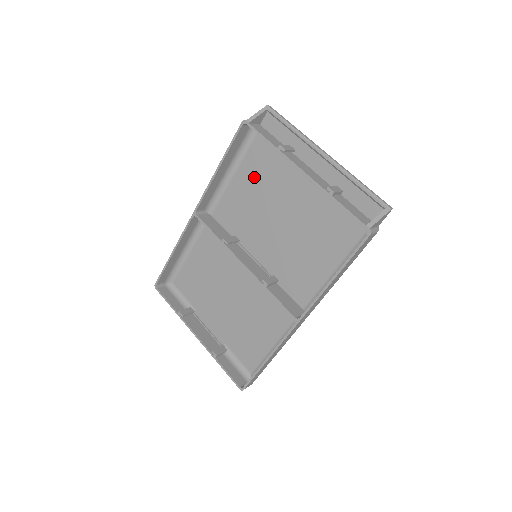
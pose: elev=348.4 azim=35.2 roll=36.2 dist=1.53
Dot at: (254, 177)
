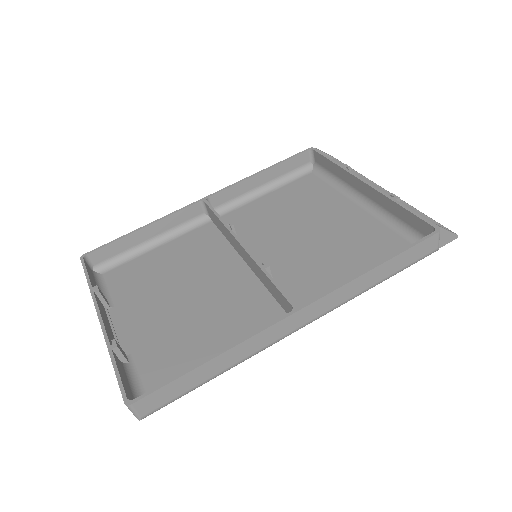
Dot at: (291, 198)
